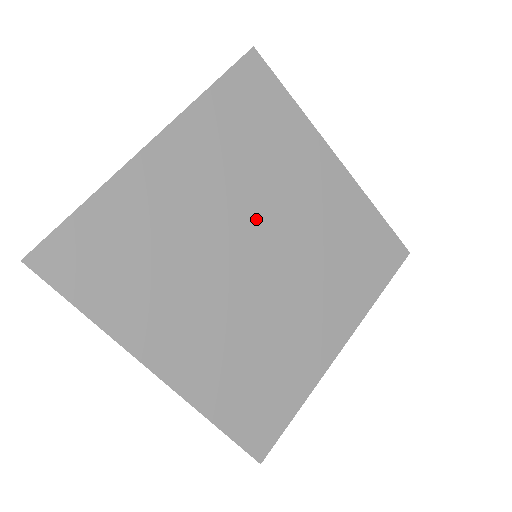
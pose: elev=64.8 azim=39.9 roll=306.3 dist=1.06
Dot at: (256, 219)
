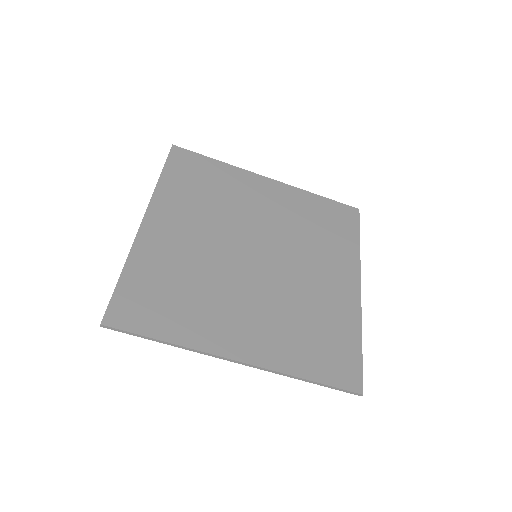
Dot at: (240, 234)
